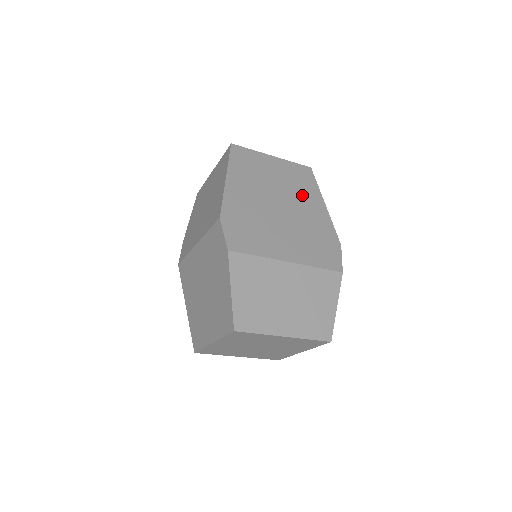
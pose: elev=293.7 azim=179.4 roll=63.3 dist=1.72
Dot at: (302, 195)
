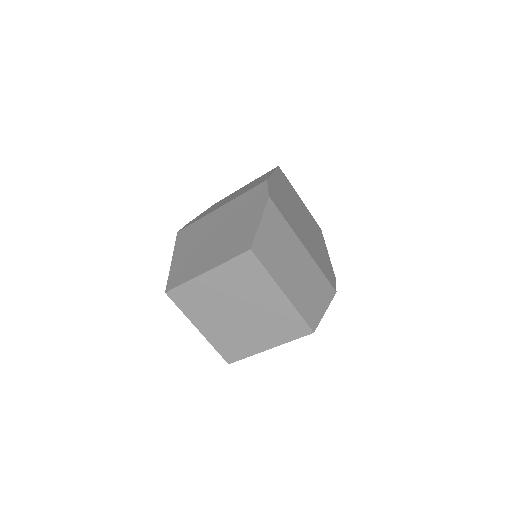
Dot at: (315, 232)
